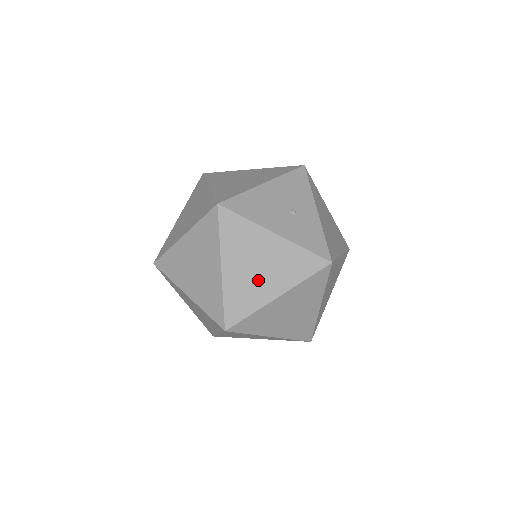
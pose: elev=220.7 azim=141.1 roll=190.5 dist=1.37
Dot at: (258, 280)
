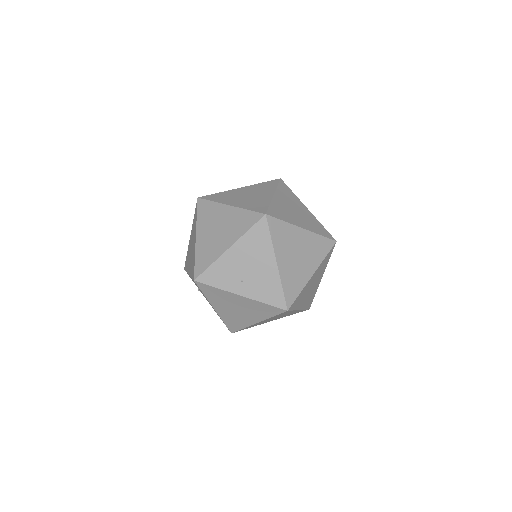
Dot at: (293, 214)
